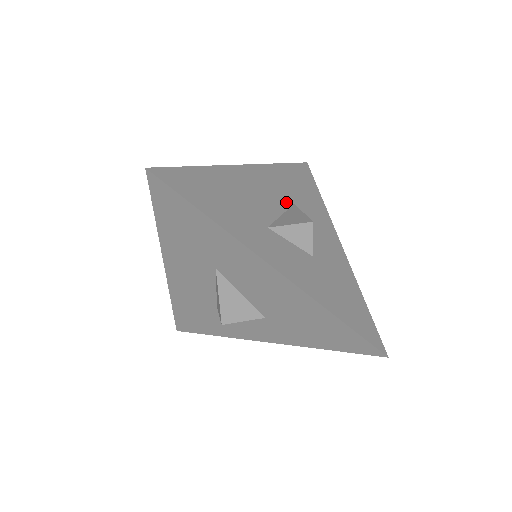
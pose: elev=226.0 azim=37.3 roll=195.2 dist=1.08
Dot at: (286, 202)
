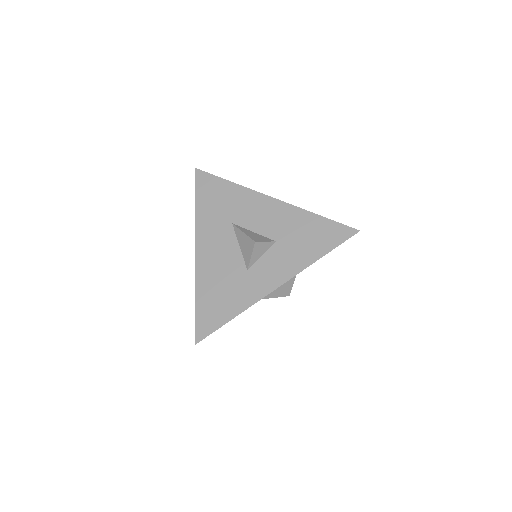
Dot at: (230, 232)
